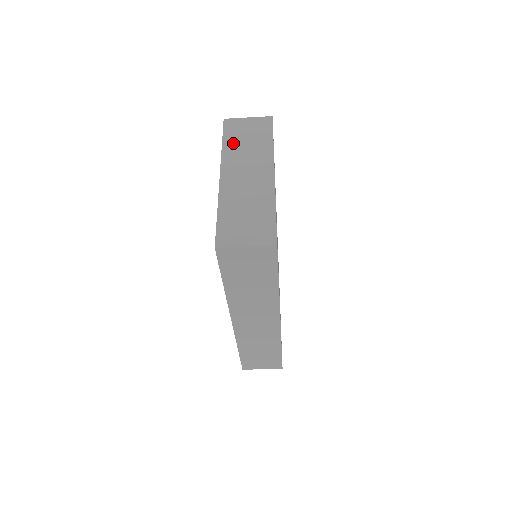
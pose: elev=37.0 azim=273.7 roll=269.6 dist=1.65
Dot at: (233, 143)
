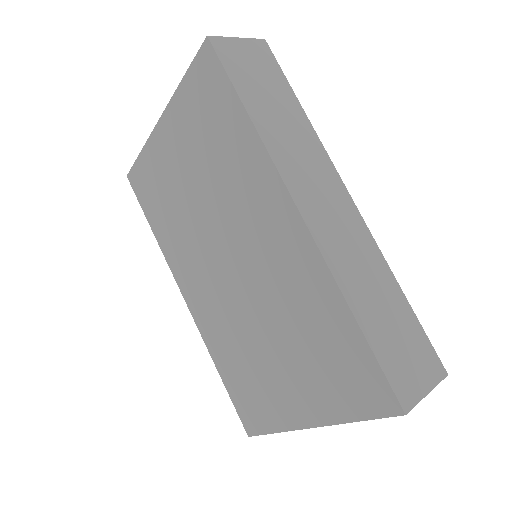
Dot at: occluded
